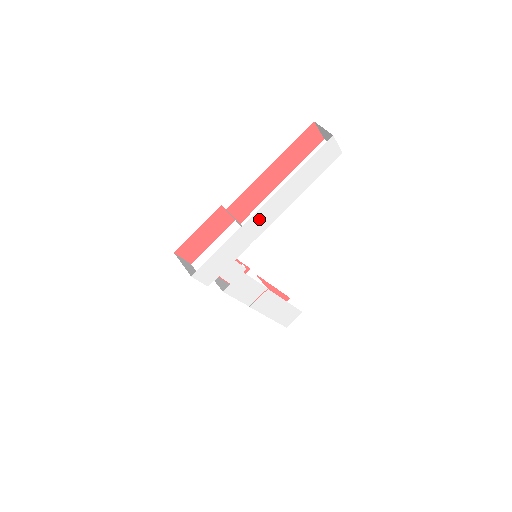
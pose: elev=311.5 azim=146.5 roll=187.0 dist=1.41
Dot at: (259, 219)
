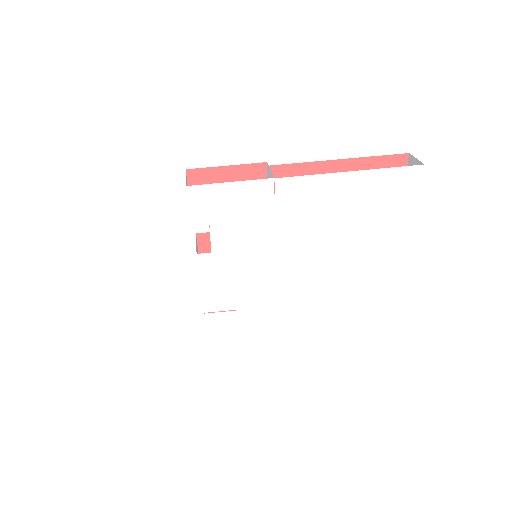
Dot at: (296, 190)
